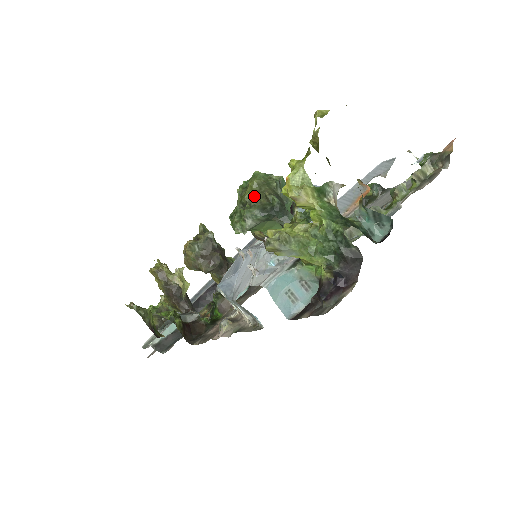
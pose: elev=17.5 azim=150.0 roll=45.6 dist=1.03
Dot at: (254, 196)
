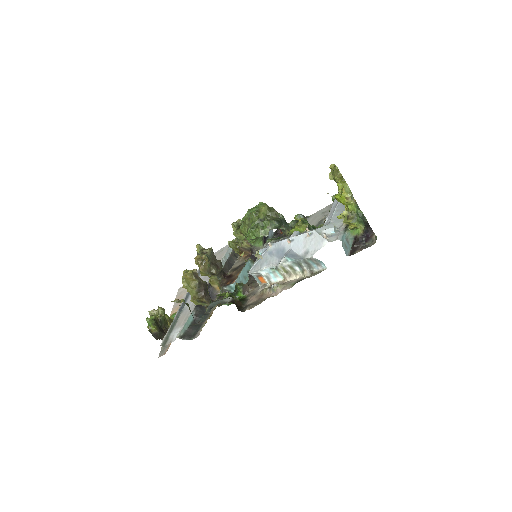
Dot at: (267, 215)
